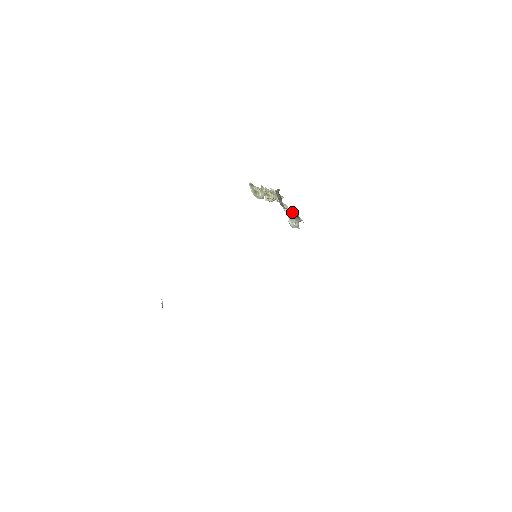
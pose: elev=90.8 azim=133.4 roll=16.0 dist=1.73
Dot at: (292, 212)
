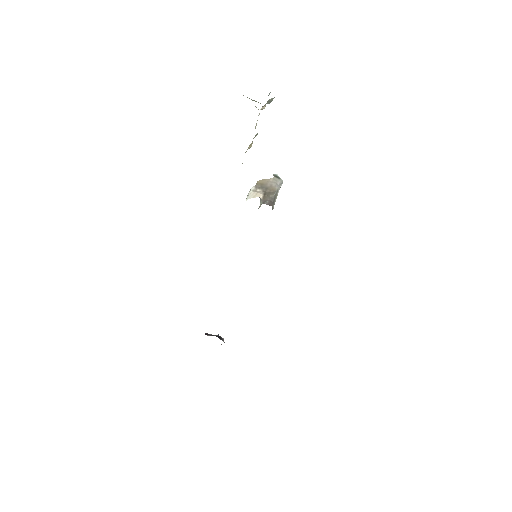
Dot at: occluded
